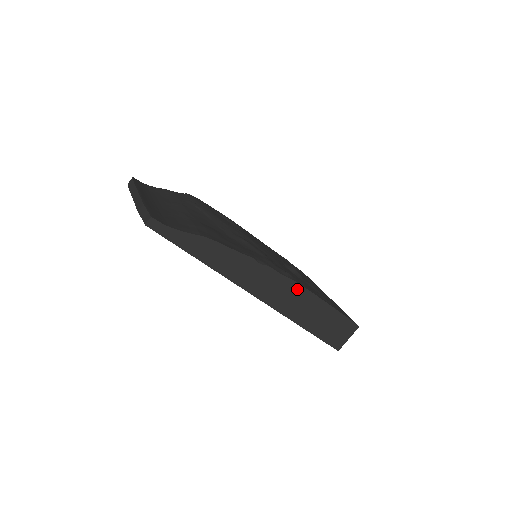
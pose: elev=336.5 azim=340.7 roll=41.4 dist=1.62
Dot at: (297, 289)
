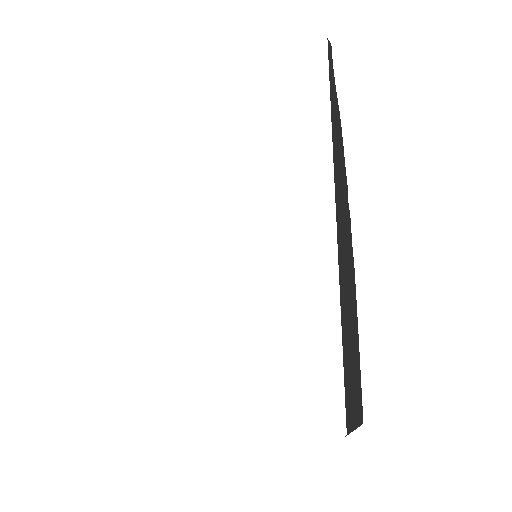
Dot at: (352, 275)
